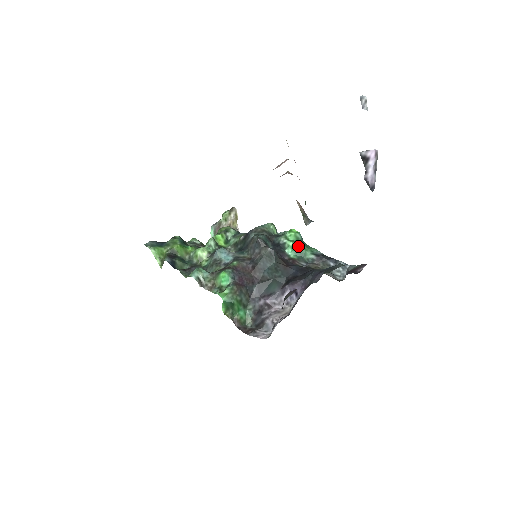
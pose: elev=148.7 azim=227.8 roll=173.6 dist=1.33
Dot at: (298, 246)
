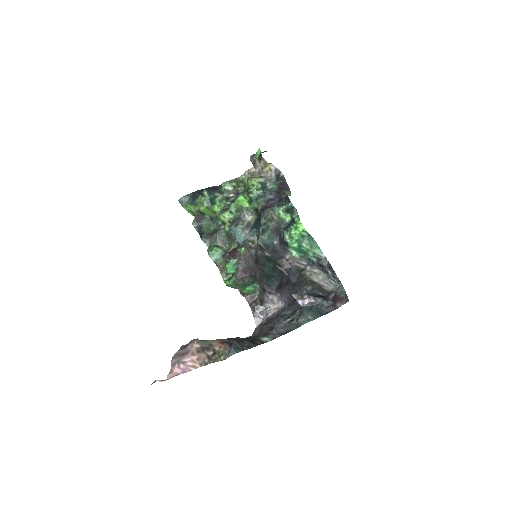
Dot at: (301, 247)
